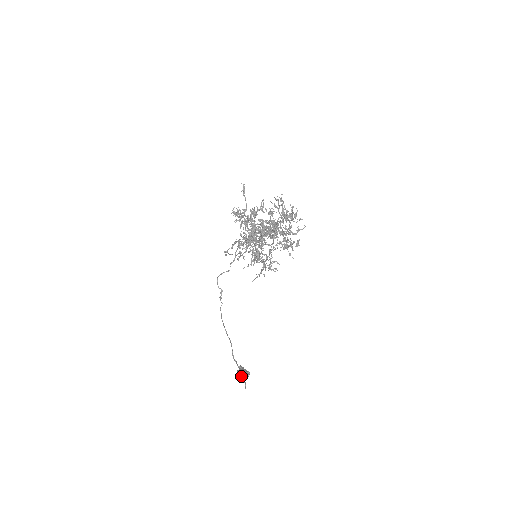
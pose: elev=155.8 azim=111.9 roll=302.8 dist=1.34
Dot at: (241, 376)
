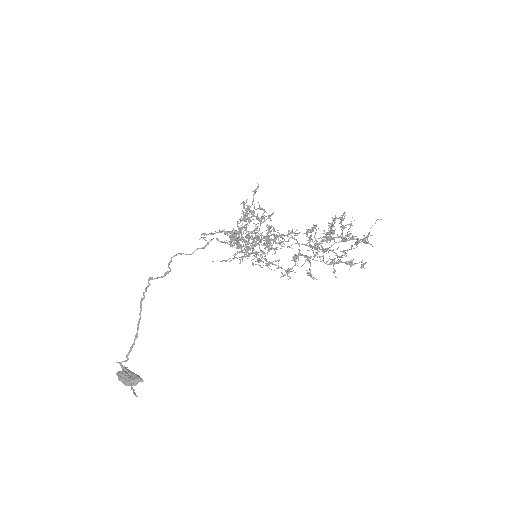
Dot at: (133, 379)
